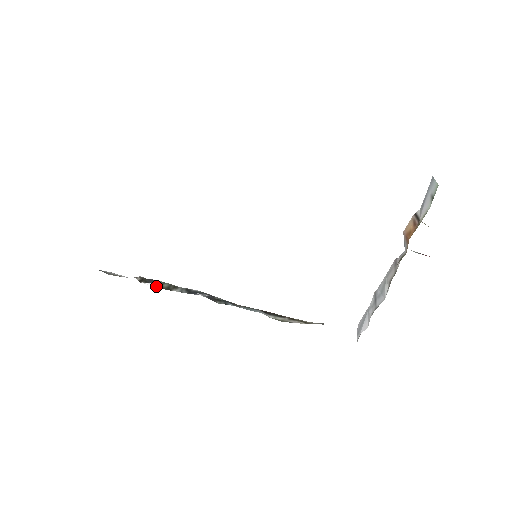
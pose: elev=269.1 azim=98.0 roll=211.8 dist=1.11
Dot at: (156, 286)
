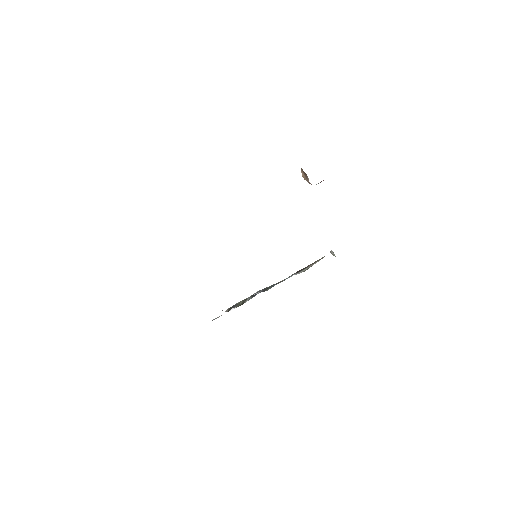
Dot at: (236, 307)
